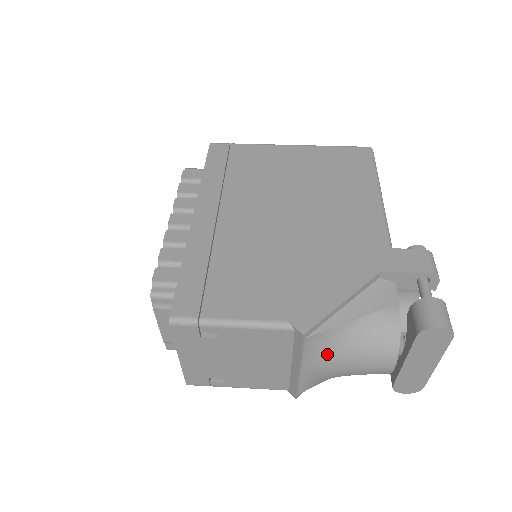
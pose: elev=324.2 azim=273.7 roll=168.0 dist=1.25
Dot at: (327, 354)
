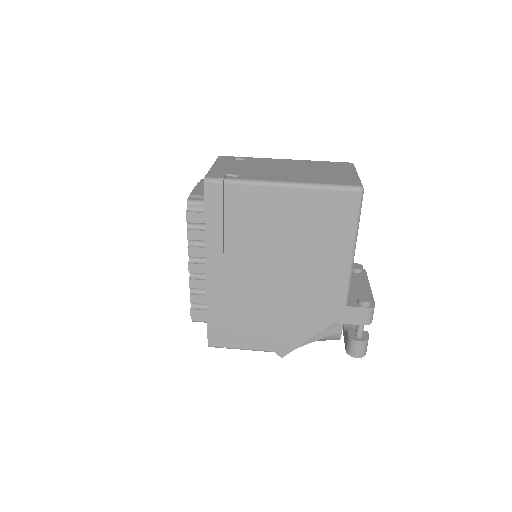
Dot at: occluded
